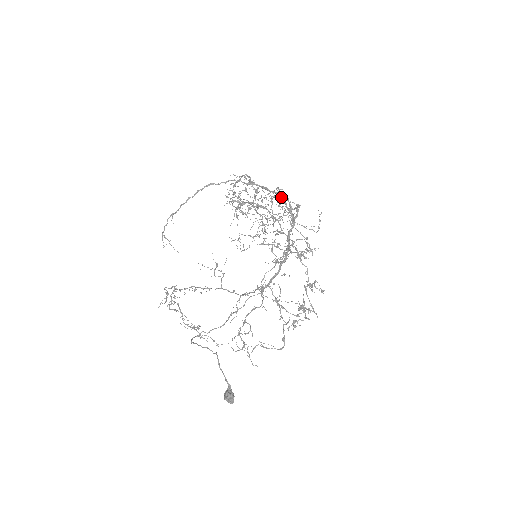
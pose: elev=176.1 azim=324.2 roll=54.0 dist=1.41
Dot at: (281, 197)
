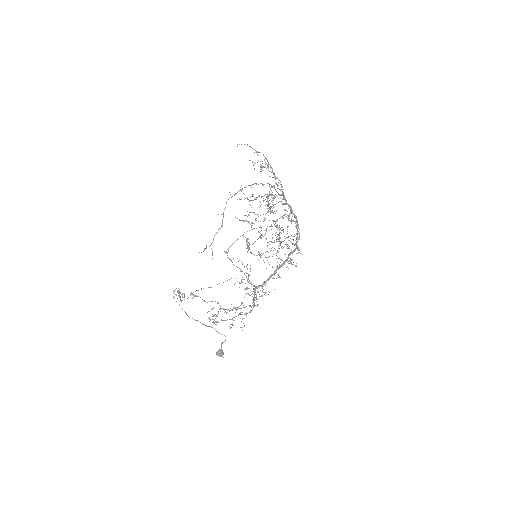
Dot at: occluded
